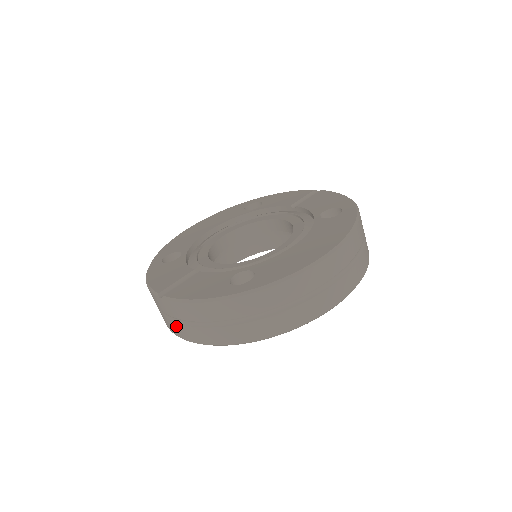
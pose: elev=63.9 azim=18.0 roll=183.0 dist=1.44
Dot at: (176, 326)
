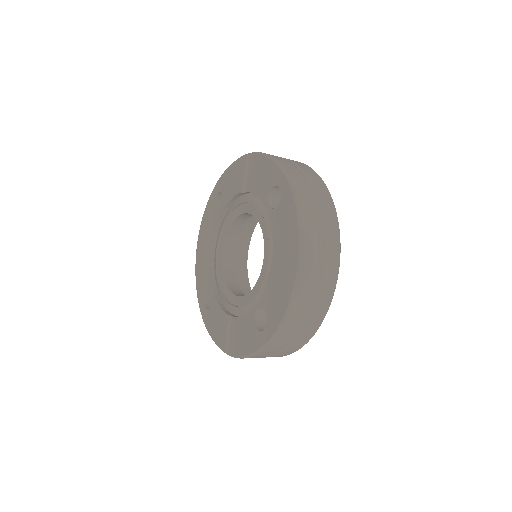
Dot at: occluded
